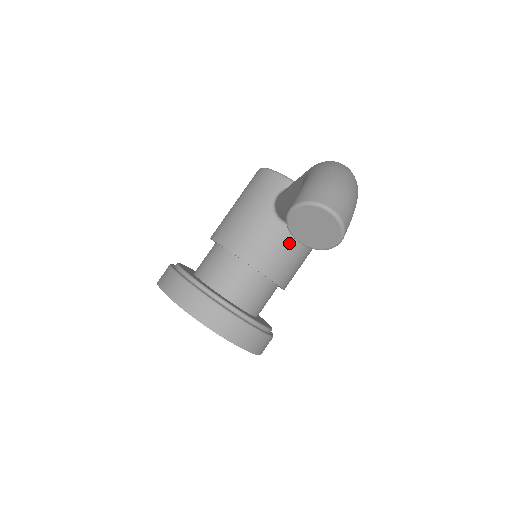
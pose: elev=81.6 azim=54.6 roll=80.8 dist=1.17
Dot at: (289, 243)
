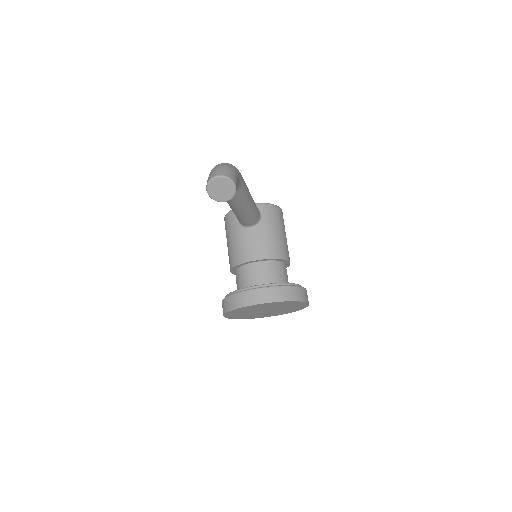
Dot at: (264, 234)
